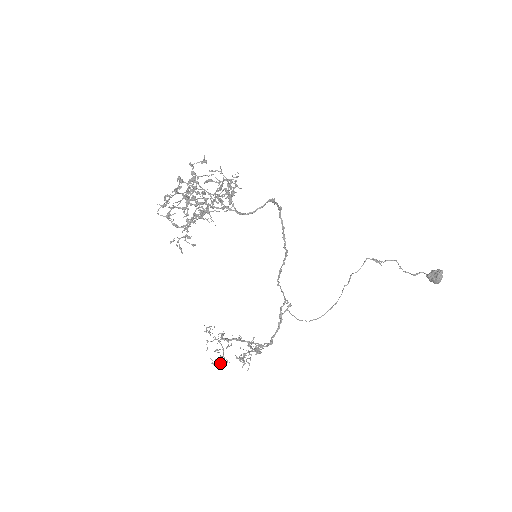
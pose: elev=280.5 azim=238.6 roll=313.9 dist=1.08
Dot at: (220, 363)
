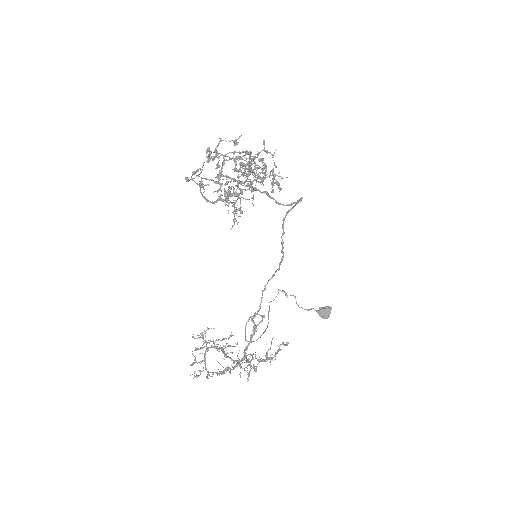
Dot at: occluded
